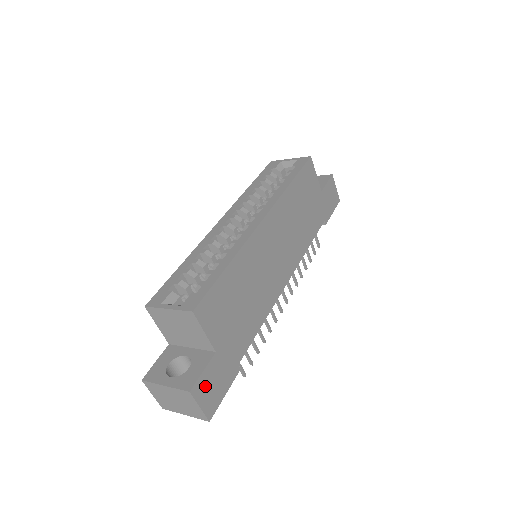
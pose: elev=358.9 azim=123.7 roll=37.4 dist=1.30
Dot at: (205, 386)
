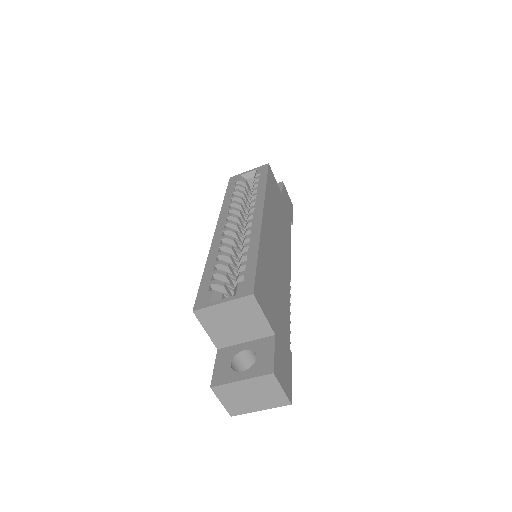
Dot at: (279, 368)
